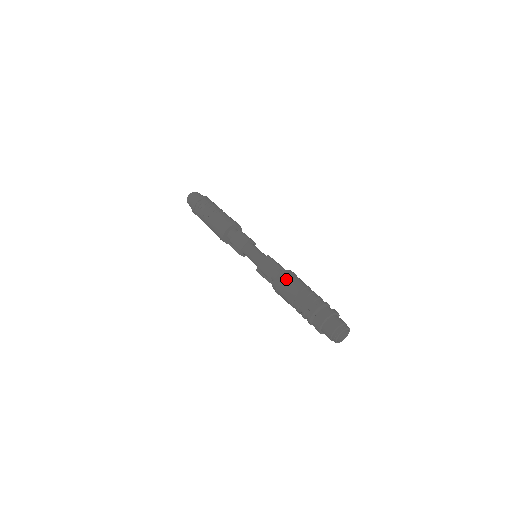
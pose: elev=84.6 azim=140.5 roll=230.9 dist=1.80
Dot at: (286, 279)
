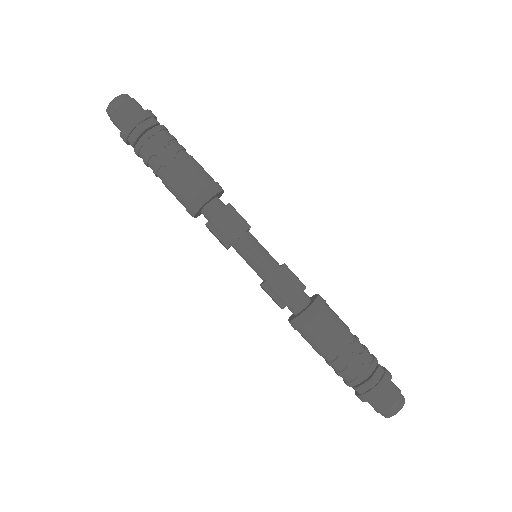
Dot at: (323, 316)
